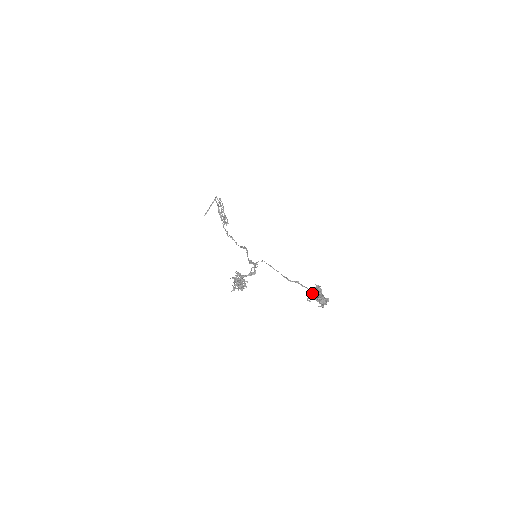
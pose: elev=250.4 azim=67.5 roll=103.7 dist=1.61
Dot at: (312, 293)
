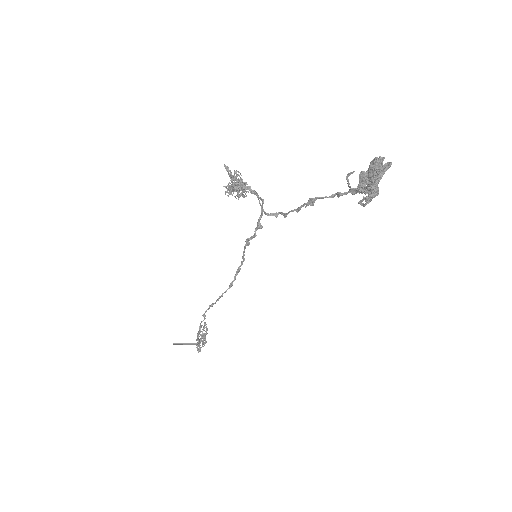
Dot at: (355, 188)
